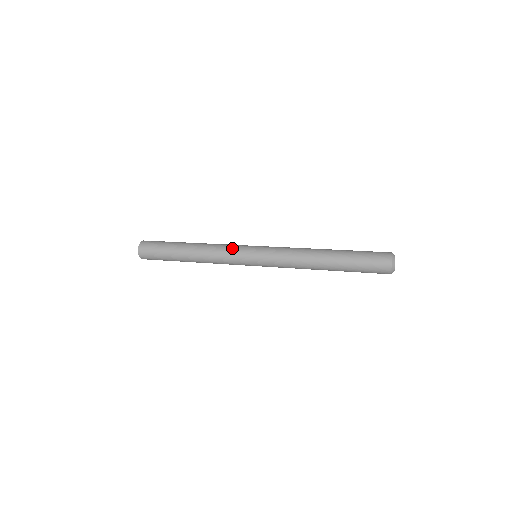
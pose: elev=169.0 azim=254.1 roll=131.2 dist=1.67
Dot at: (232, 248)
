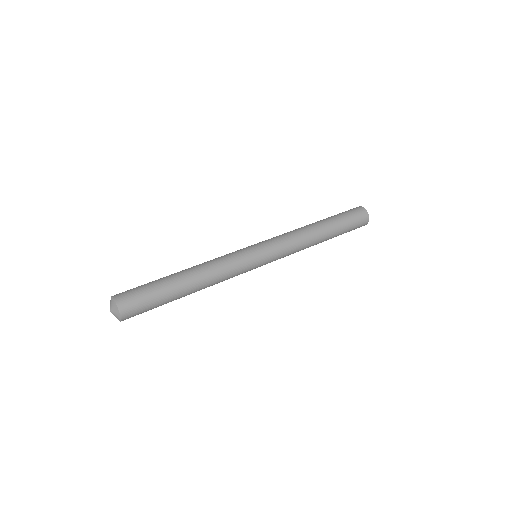
Dot at: (235, 256)
